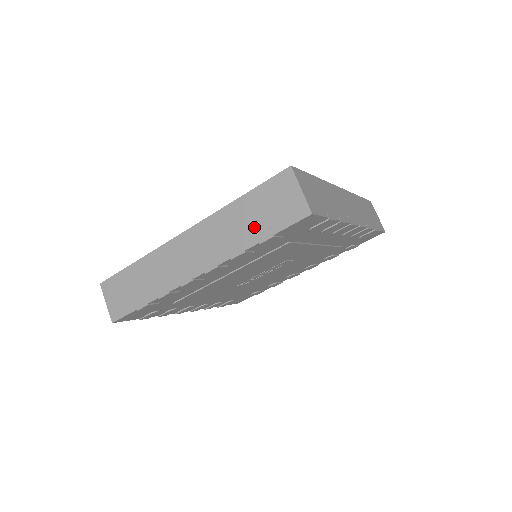
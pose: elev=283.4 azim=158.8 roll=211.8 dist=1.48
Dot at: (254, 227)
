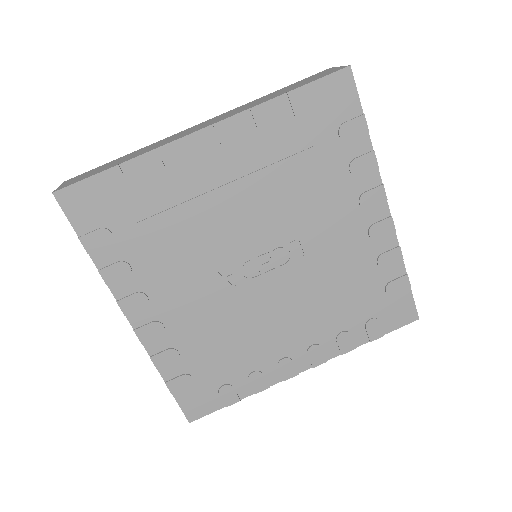
Dot at: (284, 91)
